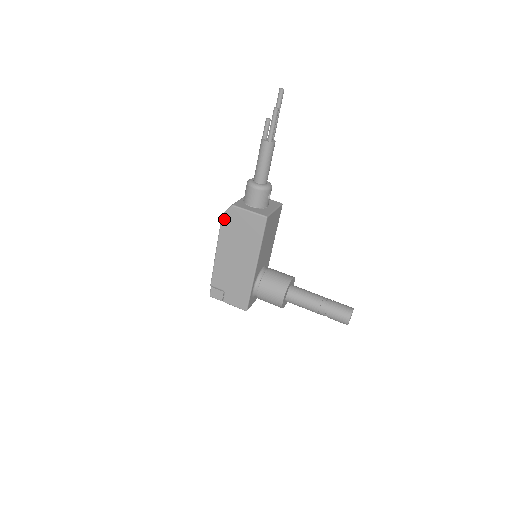
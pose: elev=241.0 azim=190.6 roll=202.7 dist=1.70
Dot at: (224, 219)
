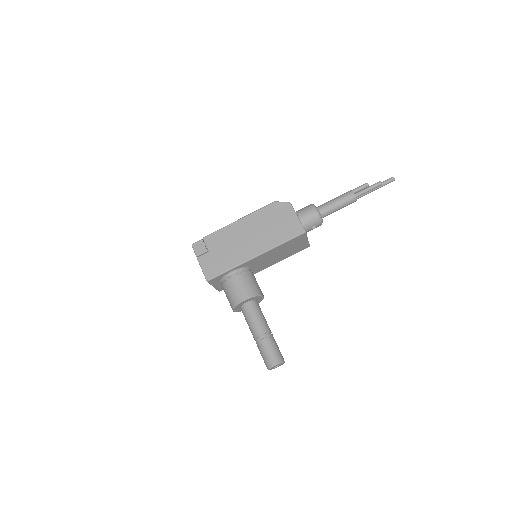
Dot at: (273, 205)
